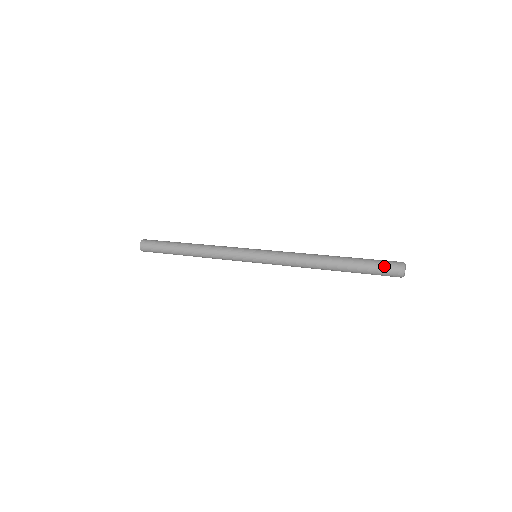
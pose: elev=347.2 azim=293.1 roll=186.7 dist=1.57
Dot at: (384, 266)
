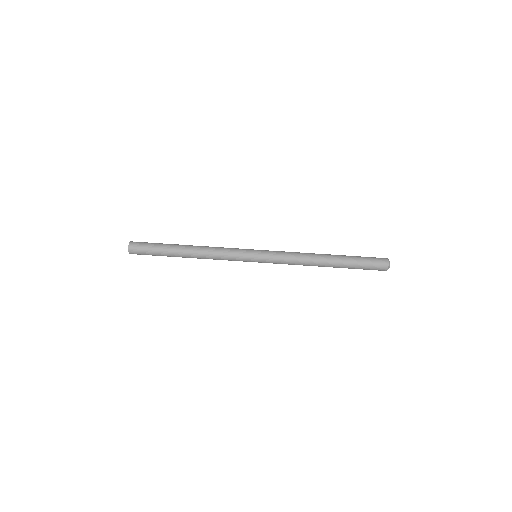
Dot at: (374, 265)
